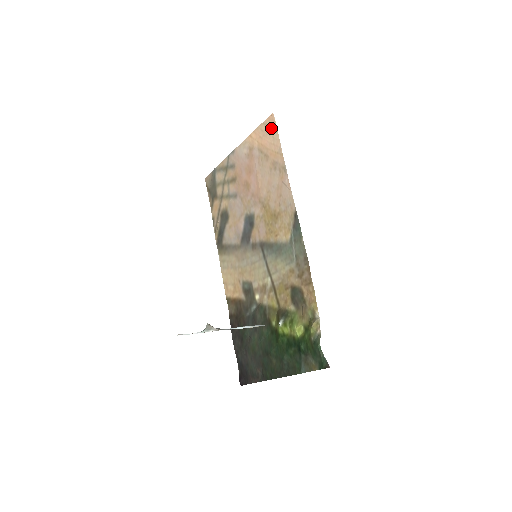
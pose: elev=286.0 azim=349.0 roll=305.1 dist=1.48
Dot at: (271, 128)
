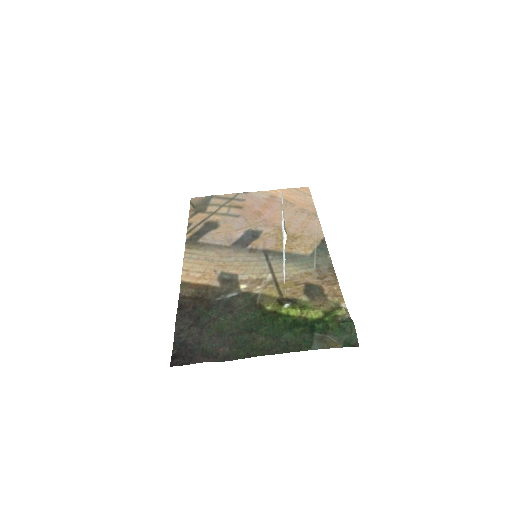
Dot at: (304, 193)
